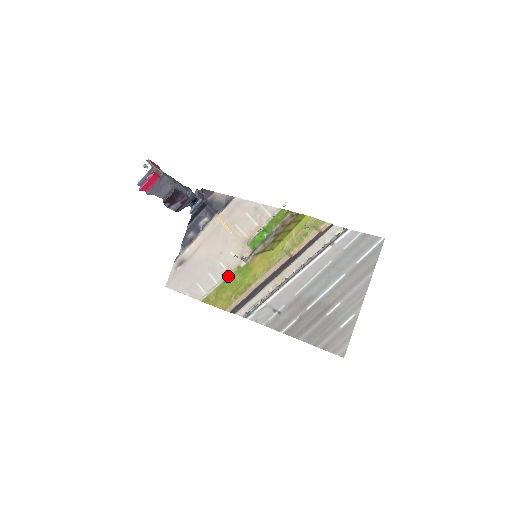
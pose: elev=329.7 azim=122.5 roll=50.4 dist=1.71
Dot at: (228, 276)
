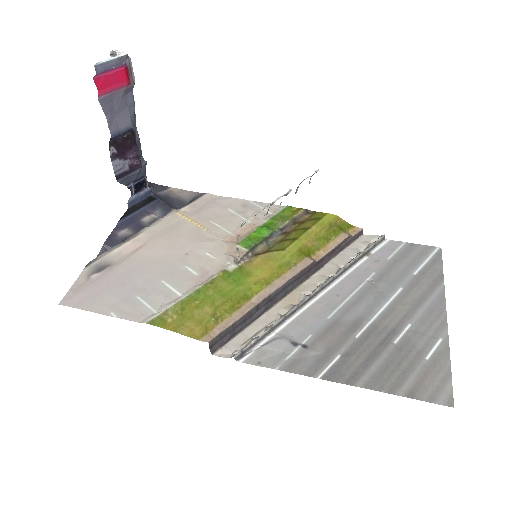
Dot at: (205, 282)
